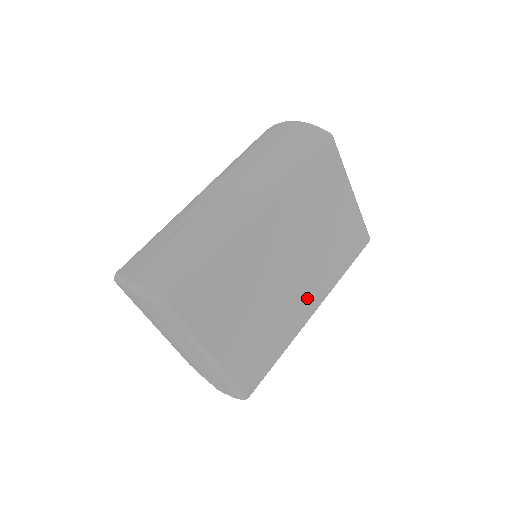
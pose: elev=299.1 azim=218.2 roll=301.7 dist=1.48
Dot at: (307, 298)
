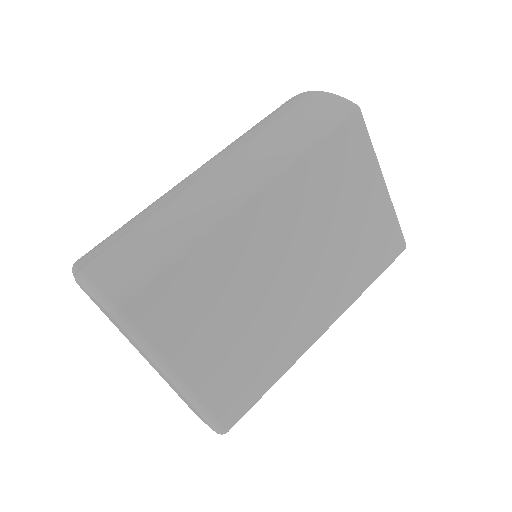
Dot at: (315, 313)
